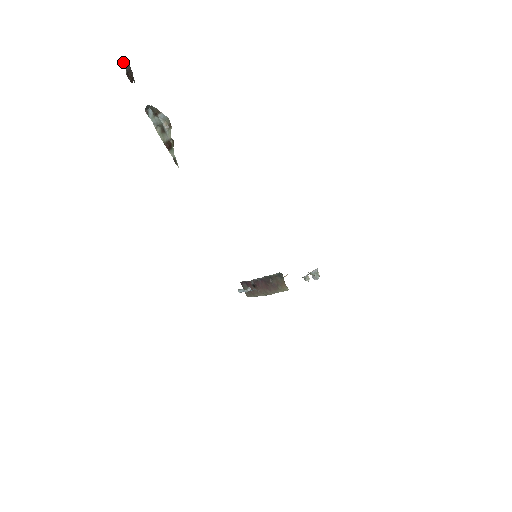
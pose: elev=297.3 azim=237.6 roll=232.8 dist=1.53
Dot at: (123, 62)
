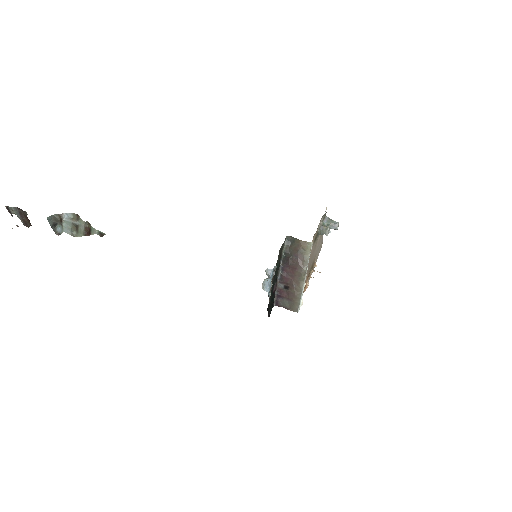
Dot at: (12, 213)
